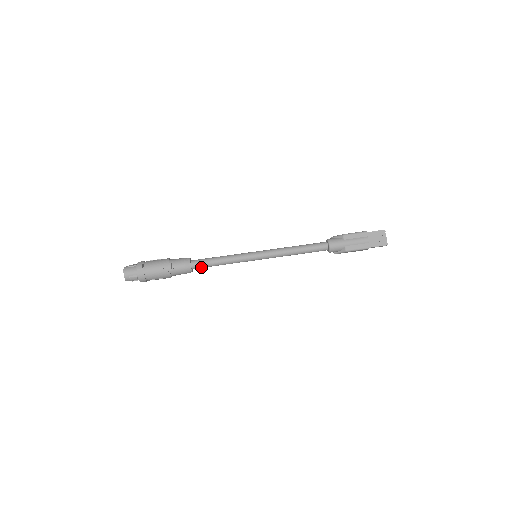
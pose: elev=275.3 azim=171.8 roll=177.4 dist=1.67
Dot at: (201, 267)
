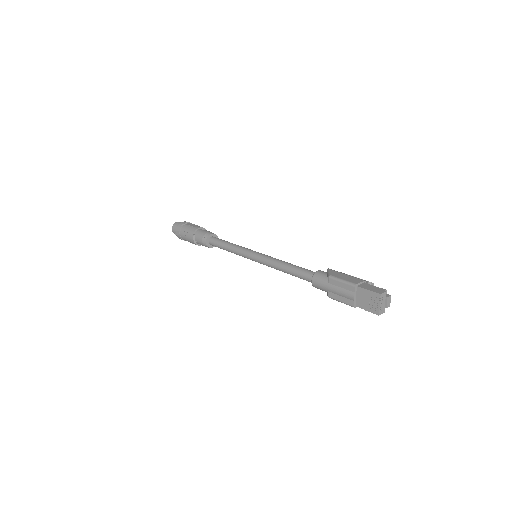
Dot at: occluded
